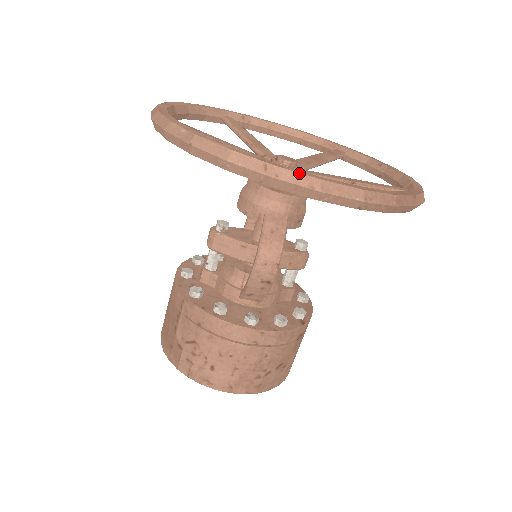
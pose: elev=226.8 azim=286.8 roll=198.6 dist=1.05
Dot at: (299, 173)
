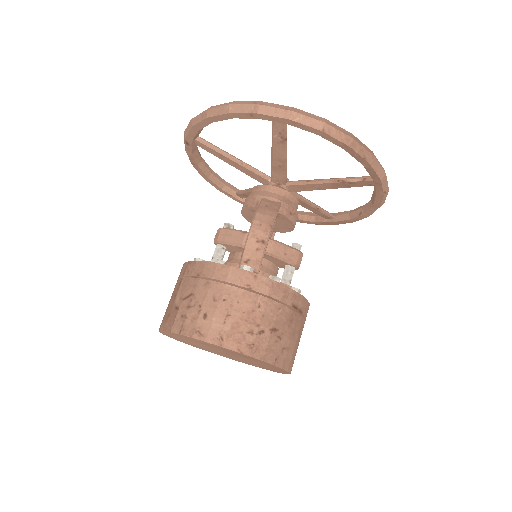
Dot at: (278, 104)
